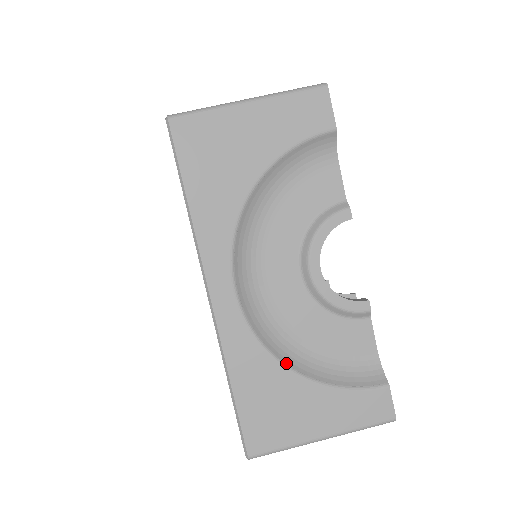
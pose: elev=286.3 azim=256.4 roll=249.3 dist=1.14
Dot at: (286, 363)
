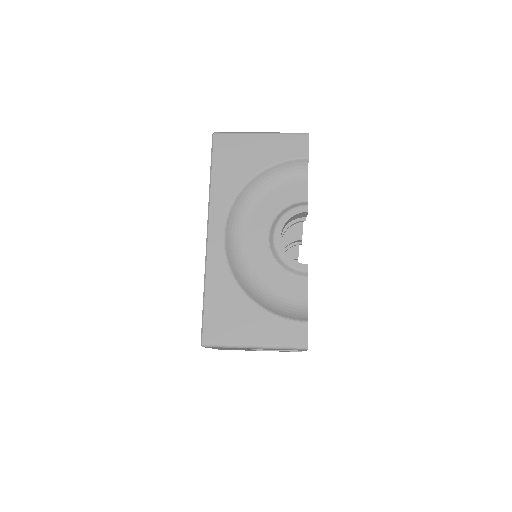
Dot at: (243, 288)
